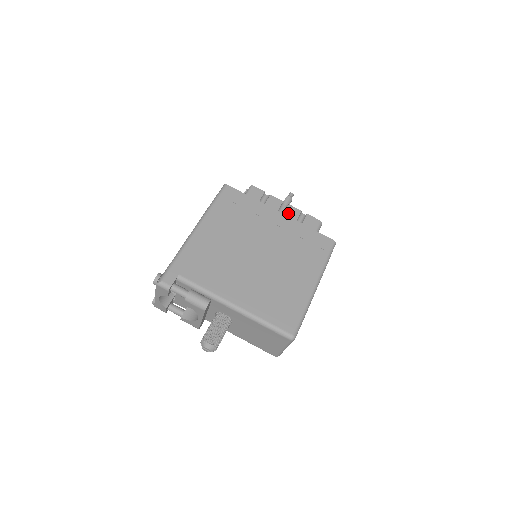
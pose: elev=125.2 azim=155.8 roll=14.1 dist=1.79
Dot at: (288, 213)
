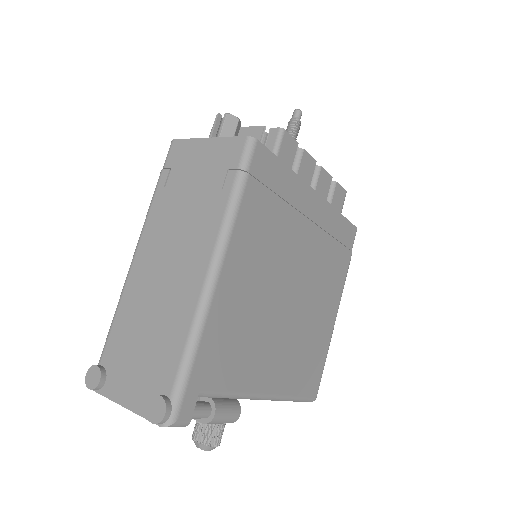
Dot at: (320, 186)
